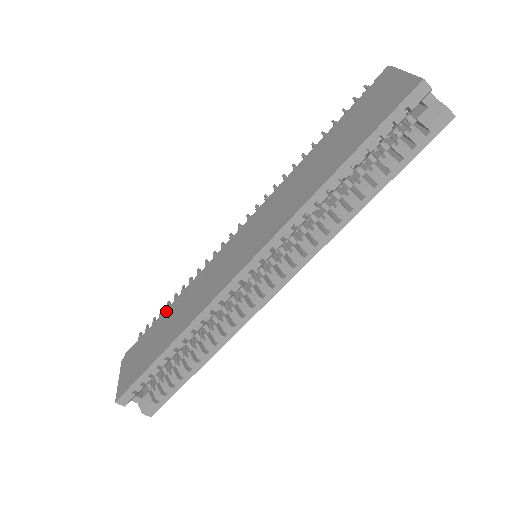
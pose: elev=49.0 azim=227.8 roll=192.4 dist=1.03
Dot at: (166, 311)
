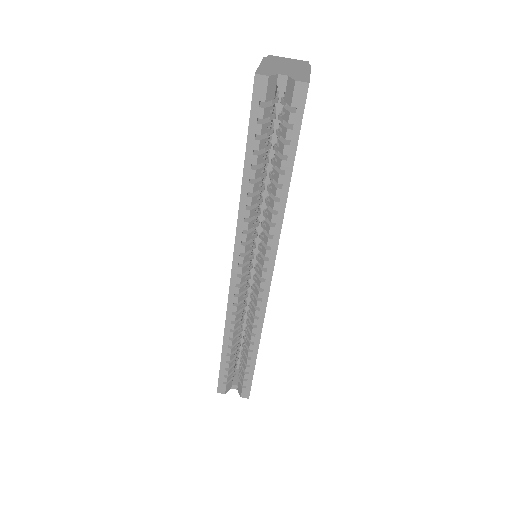
Dot at: occluded
